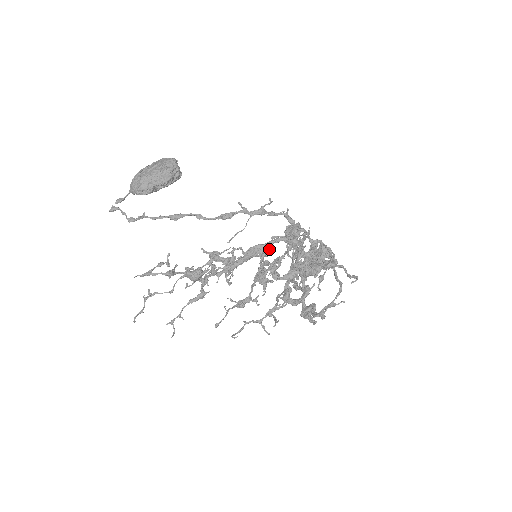
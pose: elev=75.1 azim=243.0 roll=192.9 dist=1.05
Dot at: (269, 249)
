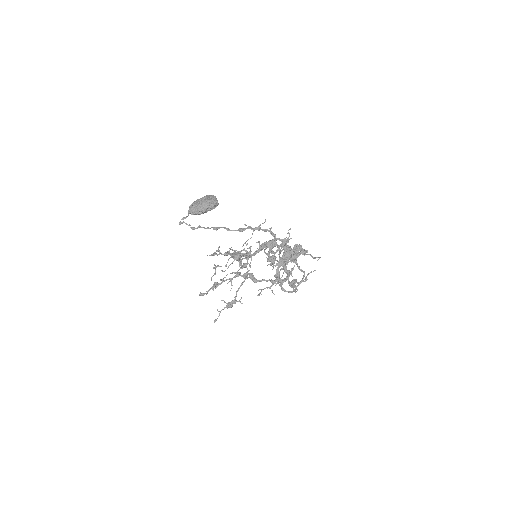
Dot at: occluded
